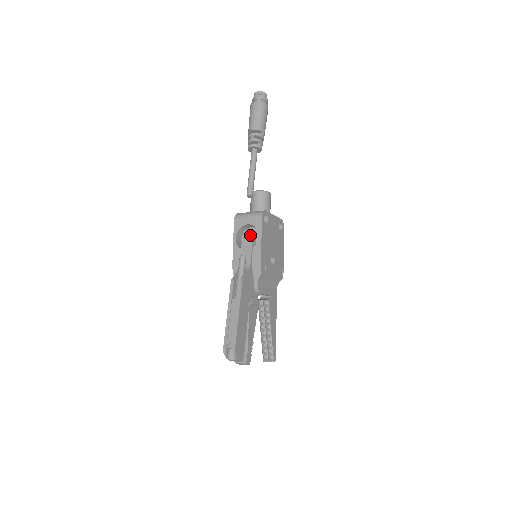
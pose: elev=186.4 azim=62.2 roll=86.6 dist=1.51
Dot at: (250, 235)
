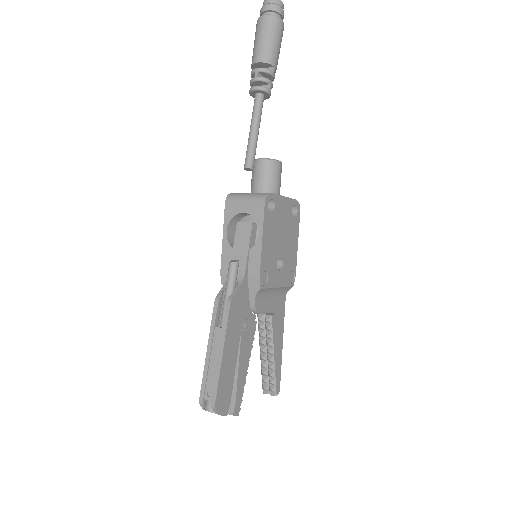
Dot at: (247, 229)
